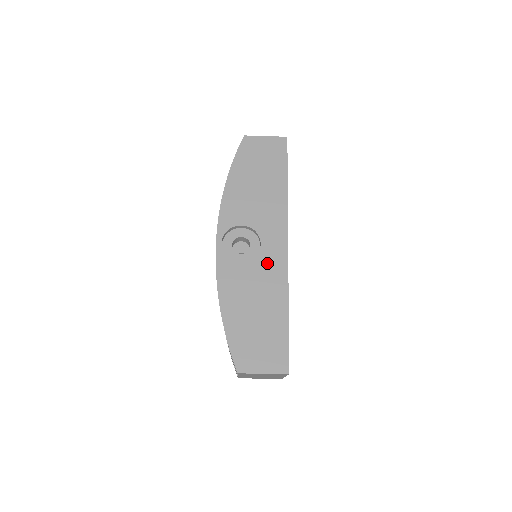
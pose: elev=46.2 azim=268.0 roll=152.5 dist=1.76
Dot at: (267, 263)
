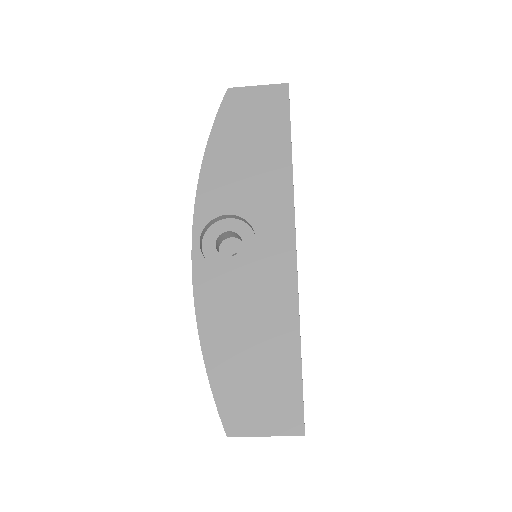
Dot at: (266, 267)
